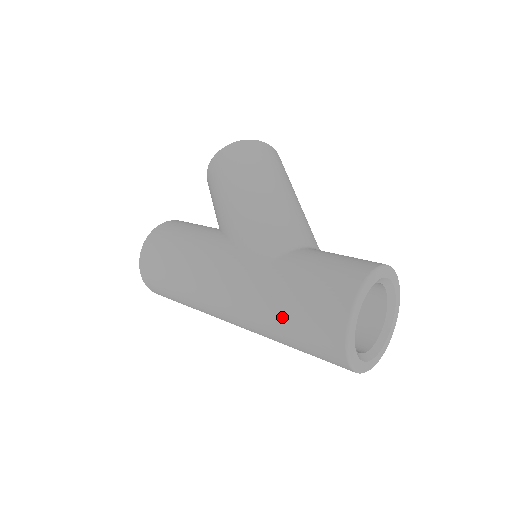
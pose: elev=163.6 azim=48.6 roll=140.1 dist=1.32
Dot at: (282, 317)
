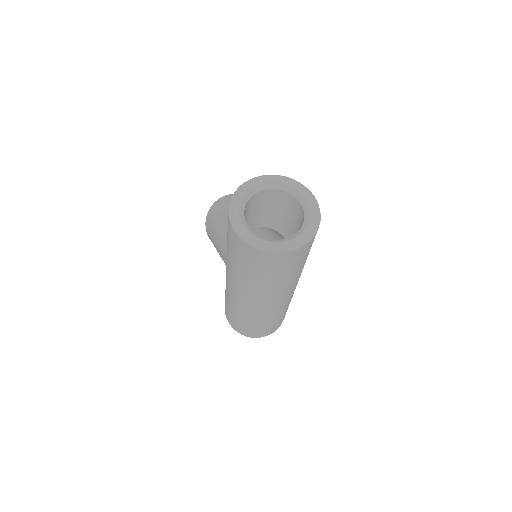
Dot at: (245, 272)
